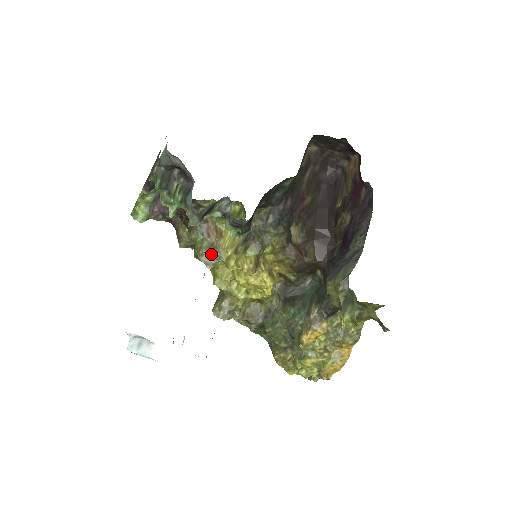
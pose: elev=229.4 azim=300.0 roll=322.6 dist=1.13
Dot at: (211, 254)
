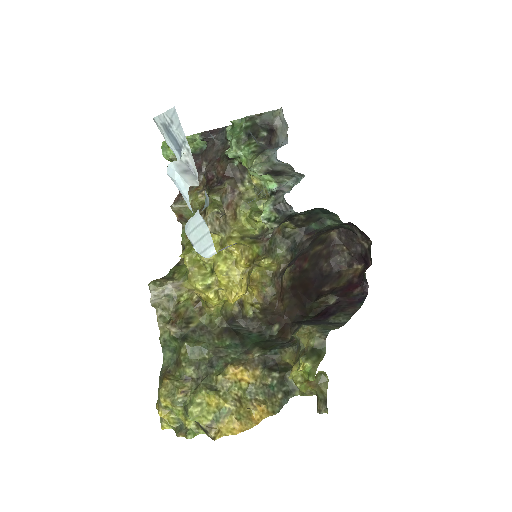
Dot at: (219, 221)
